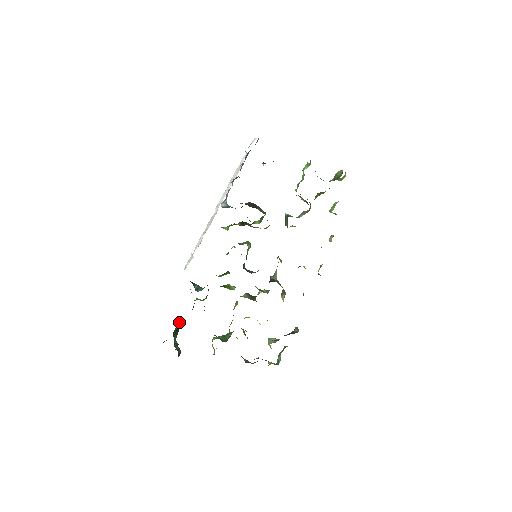
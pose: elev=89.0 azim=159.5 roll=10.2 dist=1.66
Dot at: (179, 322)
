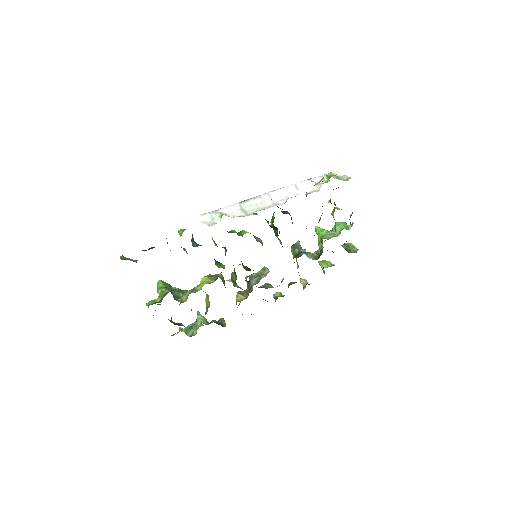
Dot at: occluded
